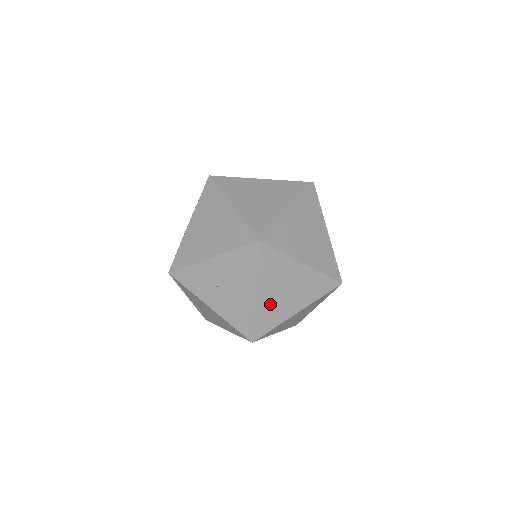
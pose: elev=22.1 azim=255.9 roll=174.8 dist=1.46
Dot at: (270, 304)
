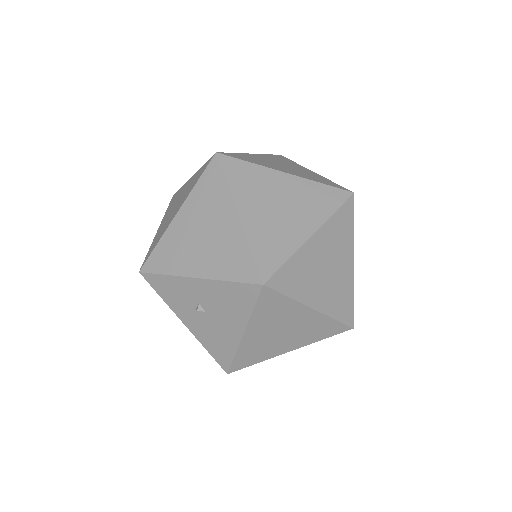
Dot at: (259, 343)
